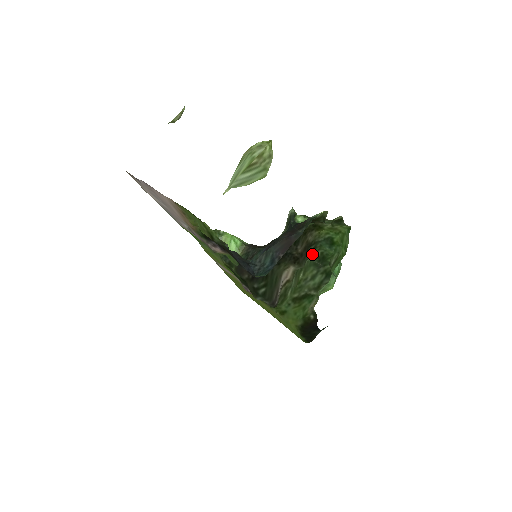
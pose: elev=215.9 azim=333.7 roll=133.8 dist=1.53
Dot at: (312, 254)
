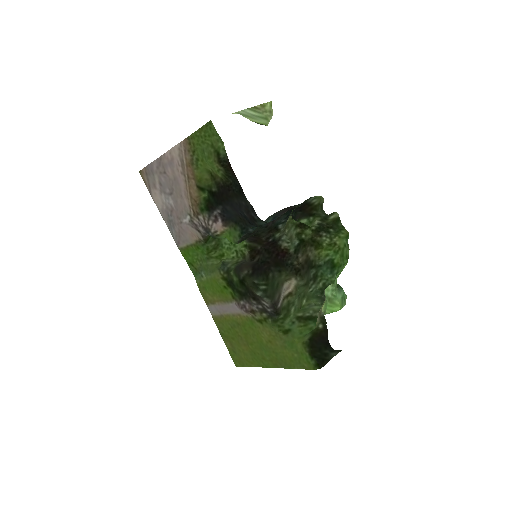
Dot at: (314, 283)
